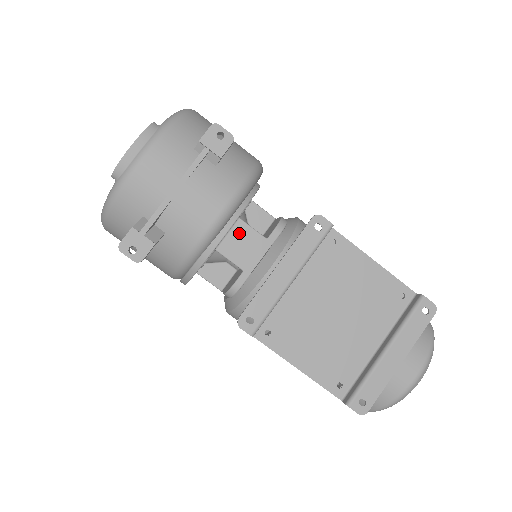
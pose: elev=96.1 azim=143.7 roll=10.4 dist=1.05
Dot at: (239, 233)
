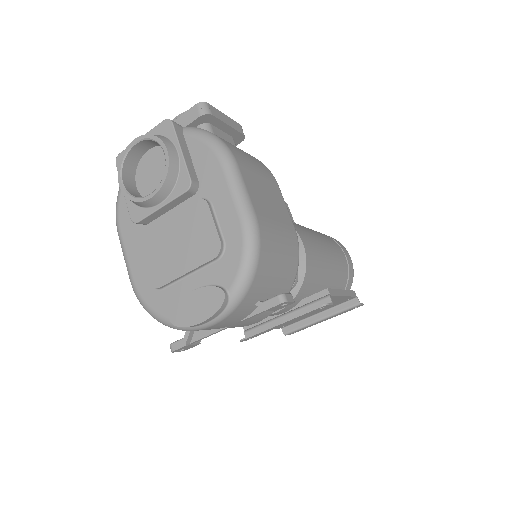
Dot at: occluded
